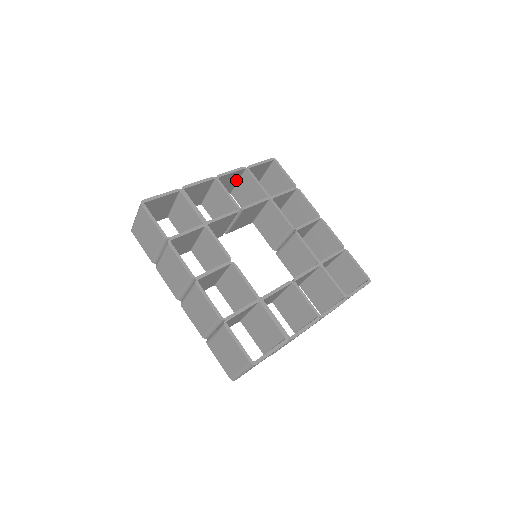
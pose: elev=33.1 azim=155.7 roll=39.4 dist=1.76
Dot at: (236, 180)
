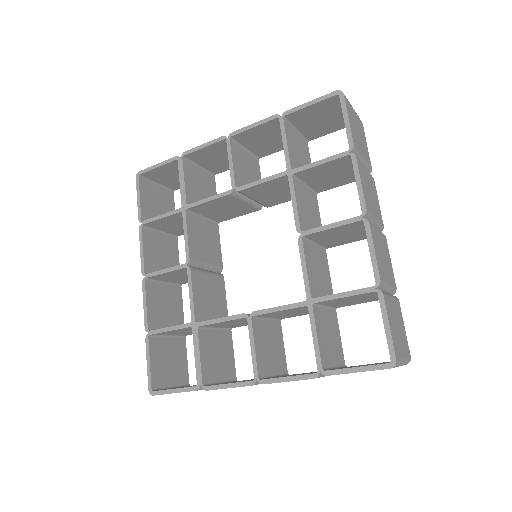
Dot at: occluded
